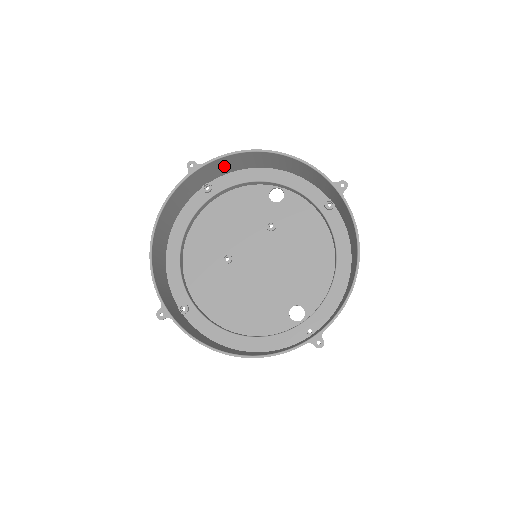
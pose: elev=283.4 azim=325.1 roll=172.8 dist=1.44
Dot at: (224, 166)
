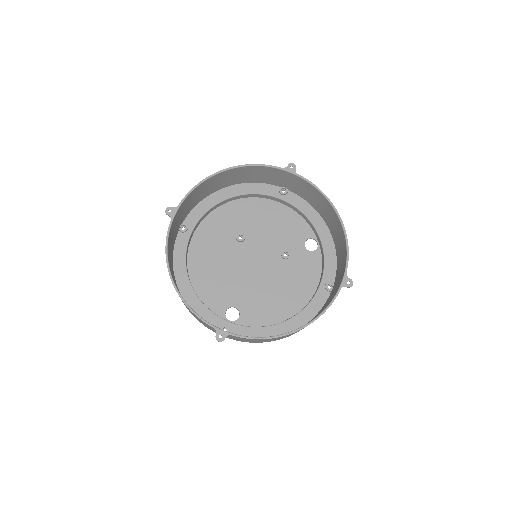
Dot at: (307, 192)
